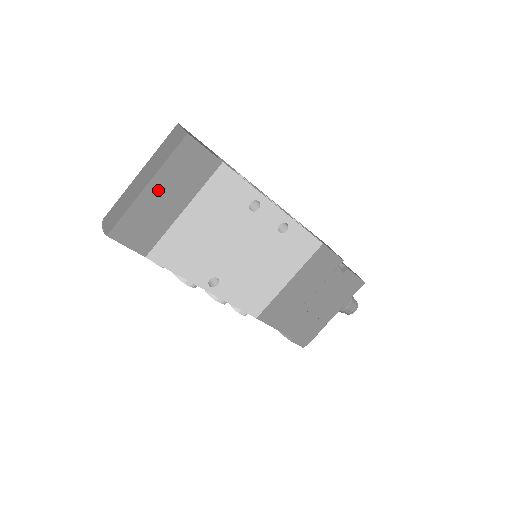
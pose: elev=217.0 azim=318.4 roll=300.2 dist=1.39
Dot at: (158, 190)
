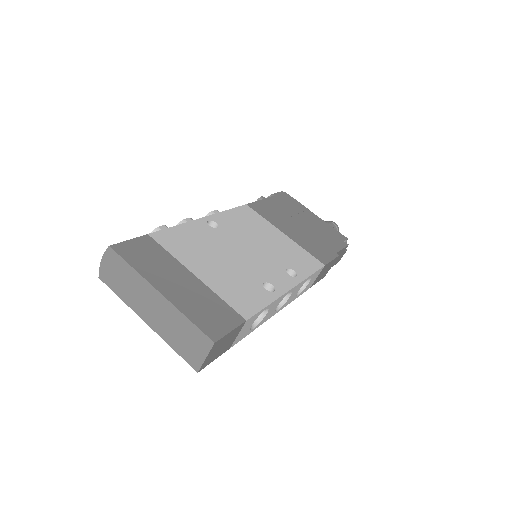
Dot at: occluded
